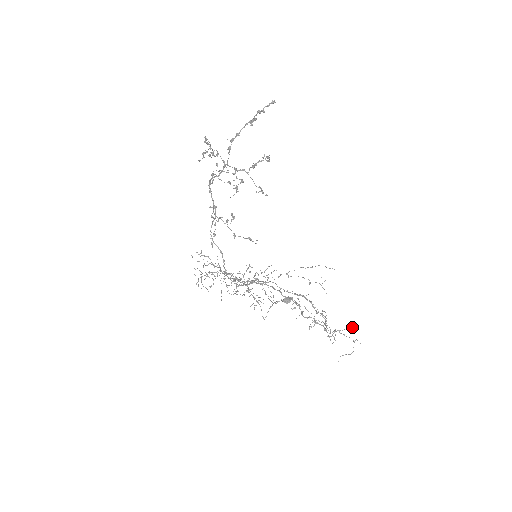
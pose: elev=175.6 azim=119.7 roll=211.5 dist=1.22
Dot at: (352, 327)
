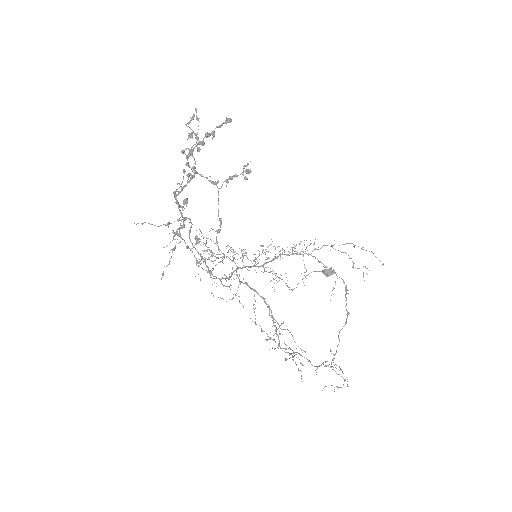
Dot at: (341, 370)
